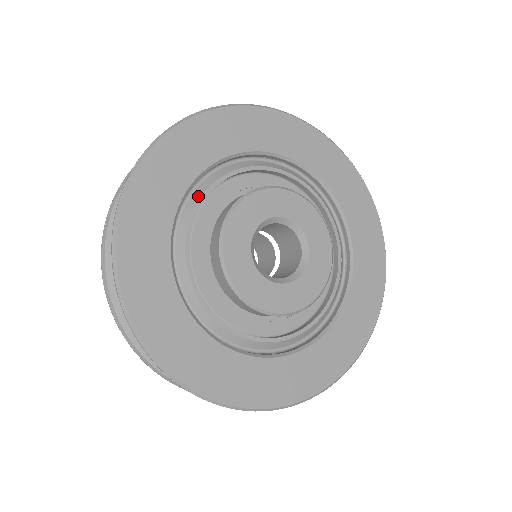
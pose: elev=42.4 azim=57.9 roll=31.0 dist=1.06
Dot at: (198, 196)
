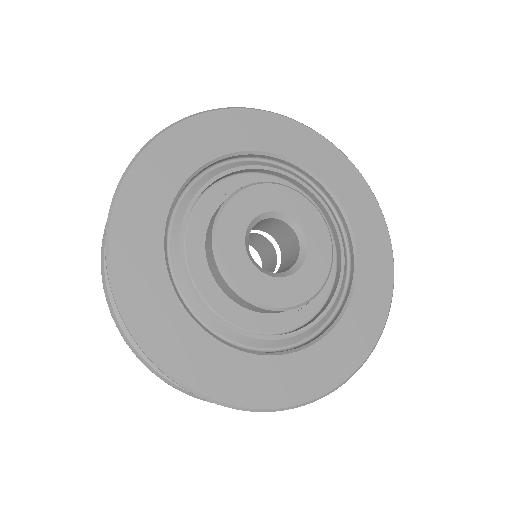
Dot at: (183, 210)
